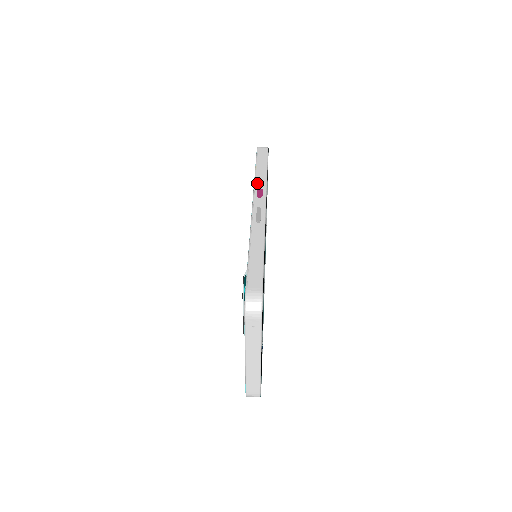
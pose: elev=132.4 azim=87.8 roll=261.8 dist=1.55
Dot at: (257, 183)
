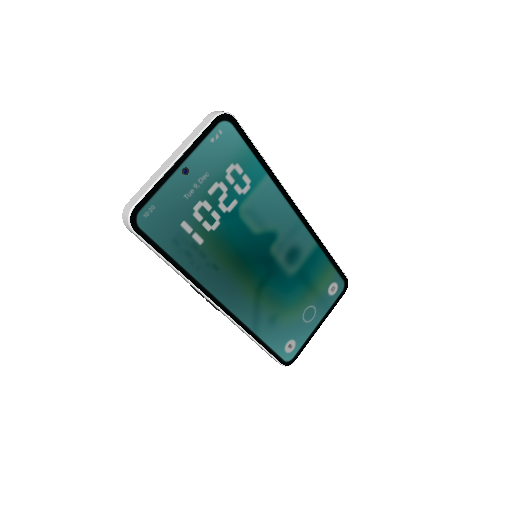
Dot at: occluded
